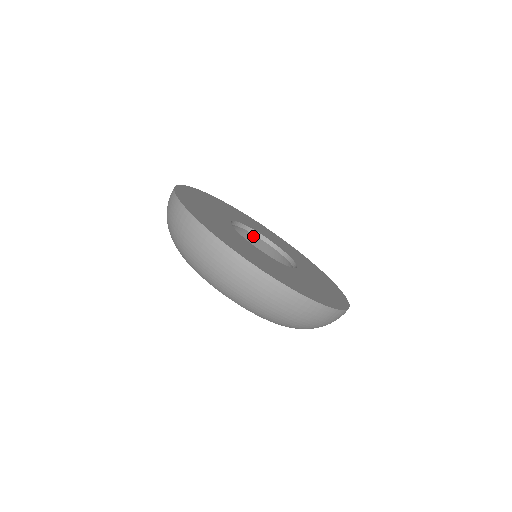
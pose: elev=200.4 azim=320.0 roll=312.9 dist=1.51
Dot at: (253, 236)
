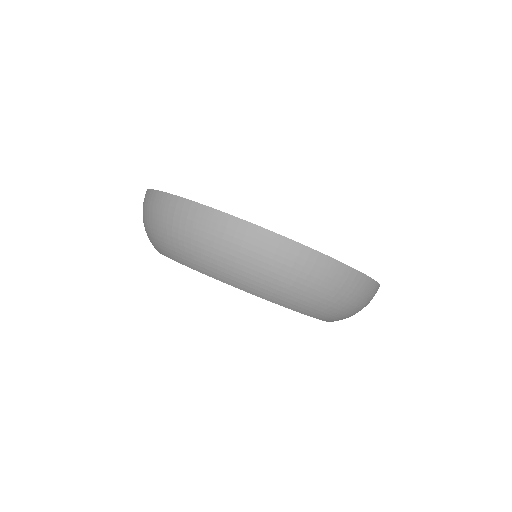
Dot at: occluded
